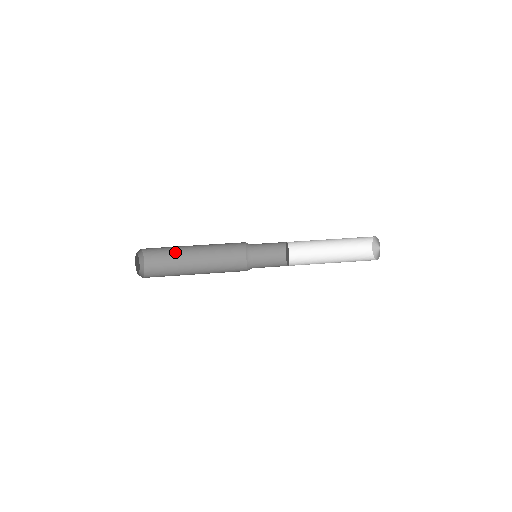
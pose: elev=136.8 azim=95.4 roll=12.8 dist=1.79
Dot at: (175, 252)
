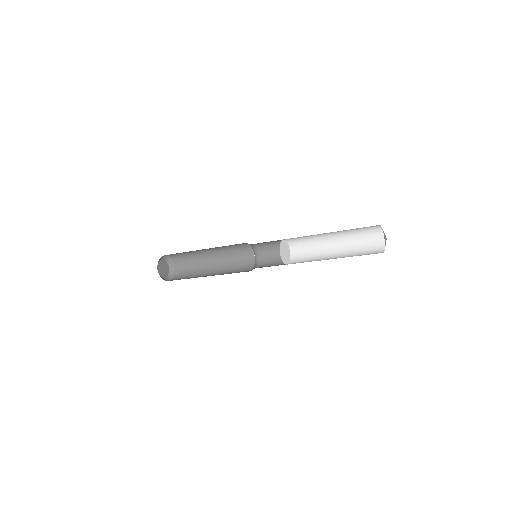
Dot at: (197, 262)
